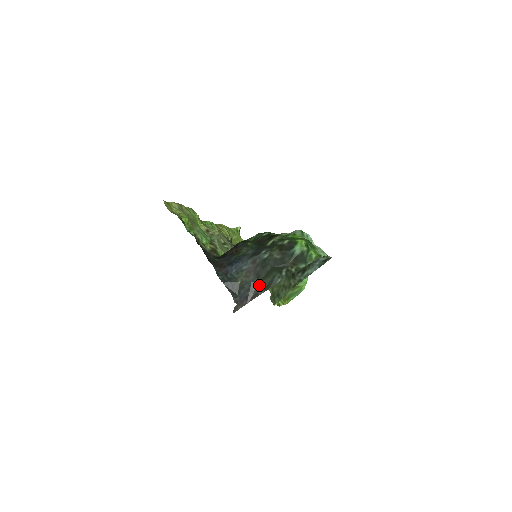
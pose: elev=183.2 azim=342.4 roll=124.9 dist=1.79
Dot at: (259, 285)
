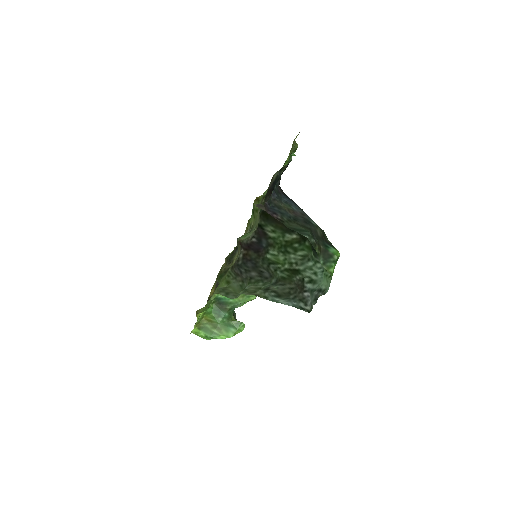
Dot at: (290, 222)
